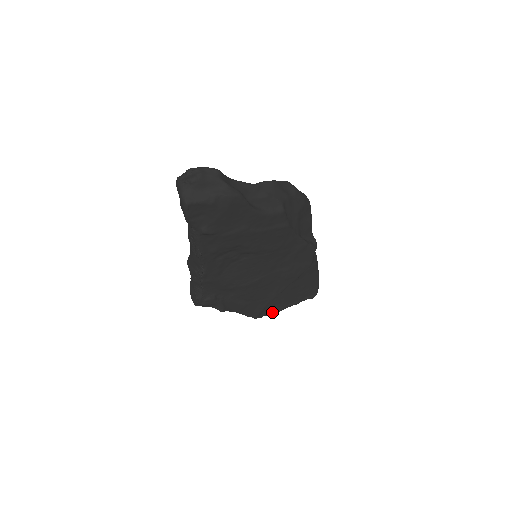
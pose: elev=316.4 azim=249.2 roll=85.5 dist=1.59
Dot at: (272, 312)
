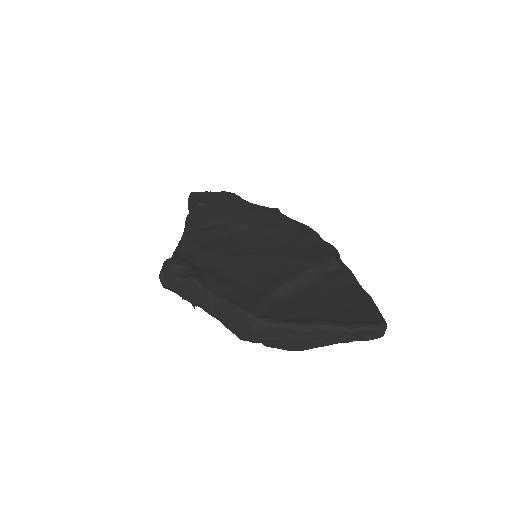
Dot at: (286, 321)
